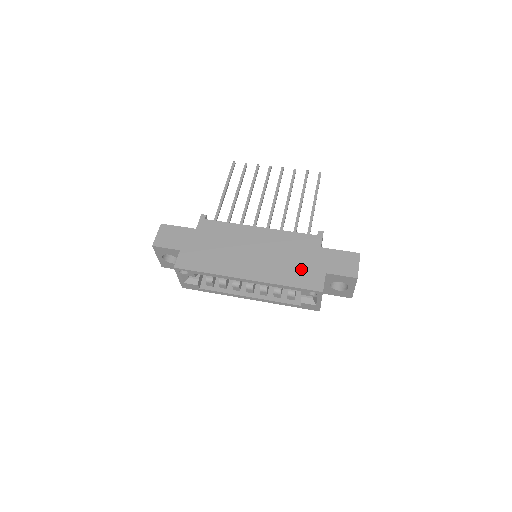
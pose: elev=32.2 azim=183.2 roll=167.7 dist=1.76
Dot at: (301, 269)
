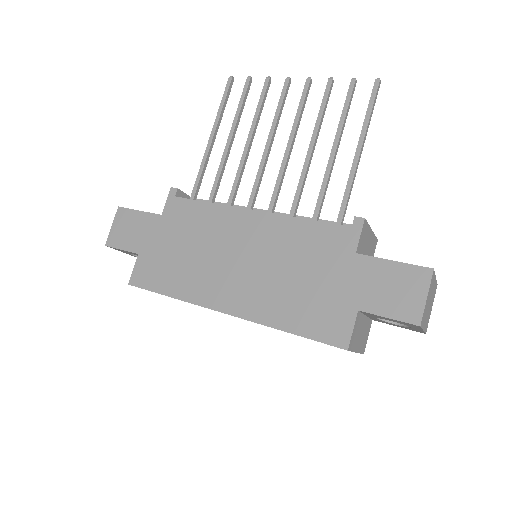
Dot at: (314, 299)
